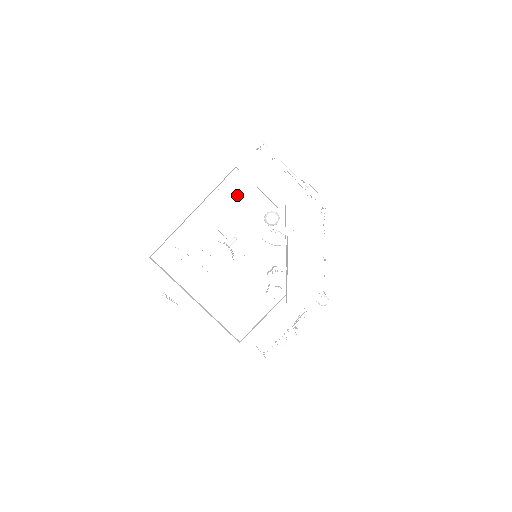
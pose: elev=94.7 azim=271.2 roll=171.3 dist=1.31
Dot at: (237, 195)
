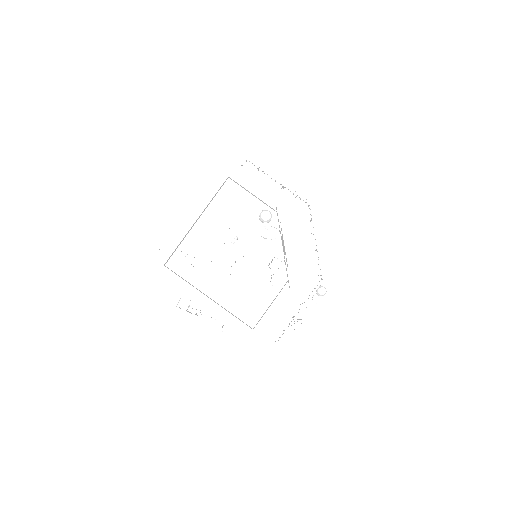
Dot at: (233, 201)
